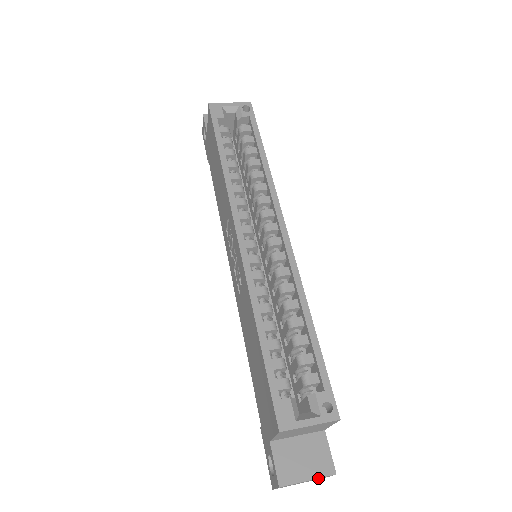
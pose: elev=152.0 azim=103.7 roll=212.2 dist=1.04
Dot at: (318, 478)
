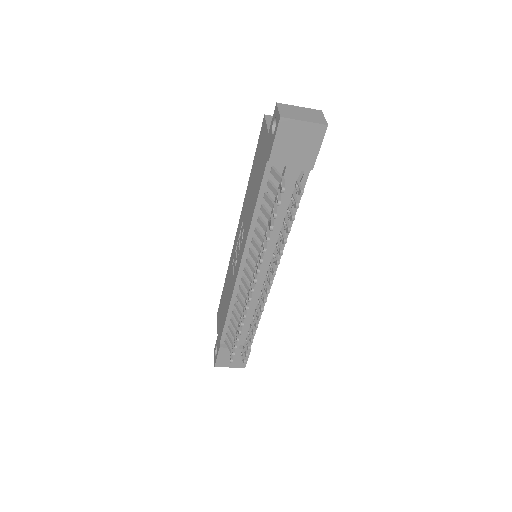
Dot at: (307, 108)
